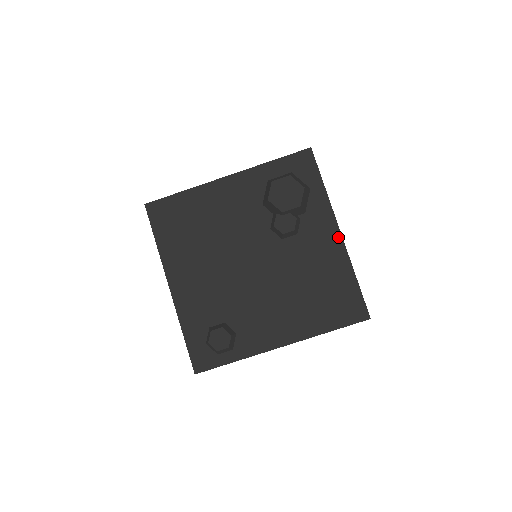
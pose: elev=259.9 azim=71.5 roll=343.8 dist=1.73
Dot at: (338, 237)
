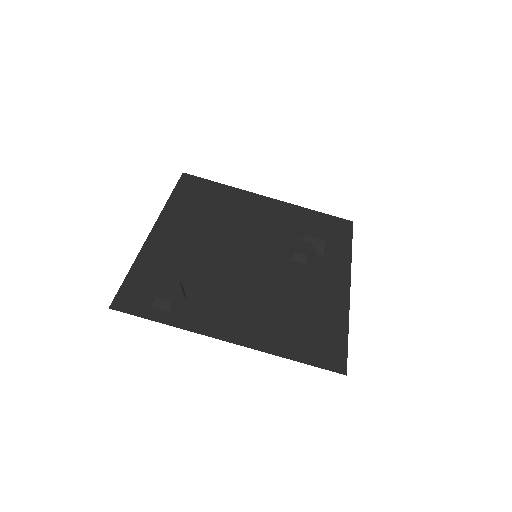
Dot at: (346, 289)
